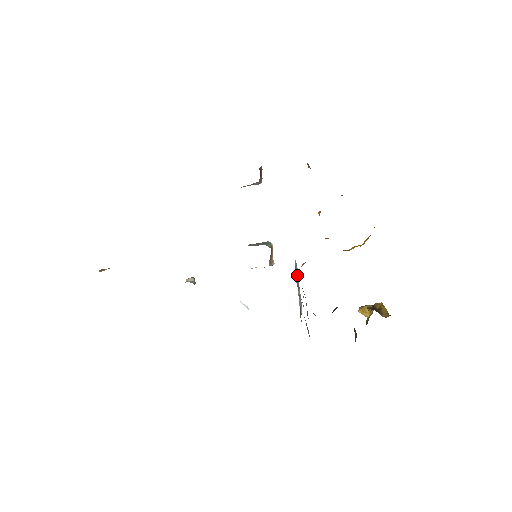
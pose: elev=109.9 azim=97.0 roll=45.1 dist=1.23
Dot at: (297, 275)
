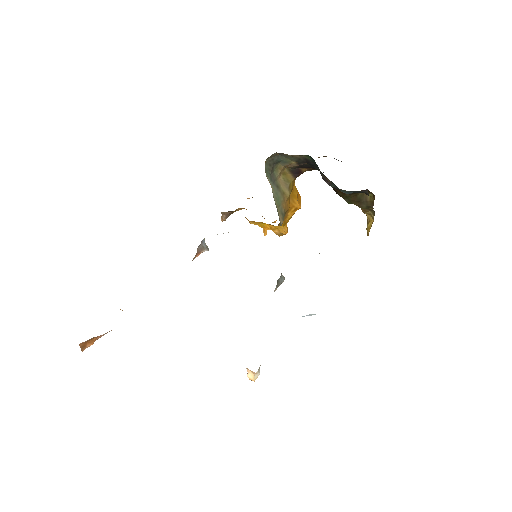
Dot at: occluded
